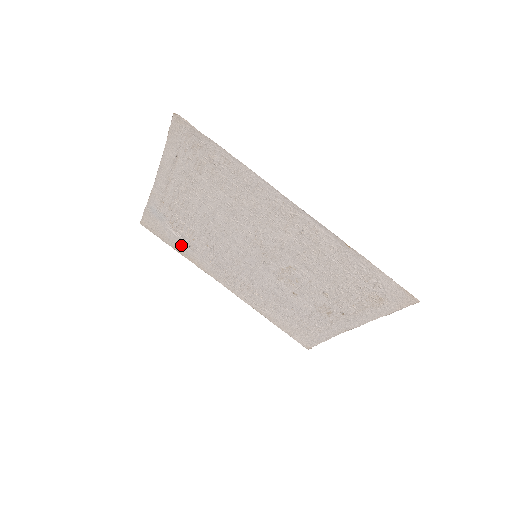
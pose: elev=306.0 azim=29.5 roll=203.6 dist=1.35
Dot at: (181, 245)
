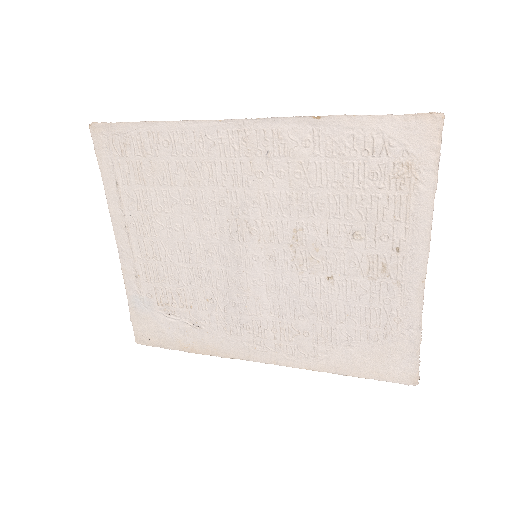
Dot at: (186, 334)
